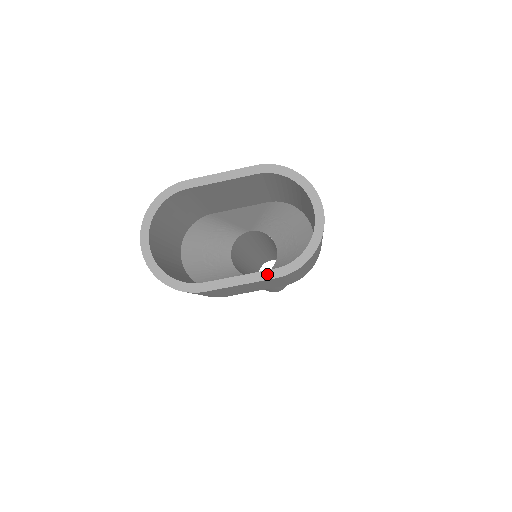
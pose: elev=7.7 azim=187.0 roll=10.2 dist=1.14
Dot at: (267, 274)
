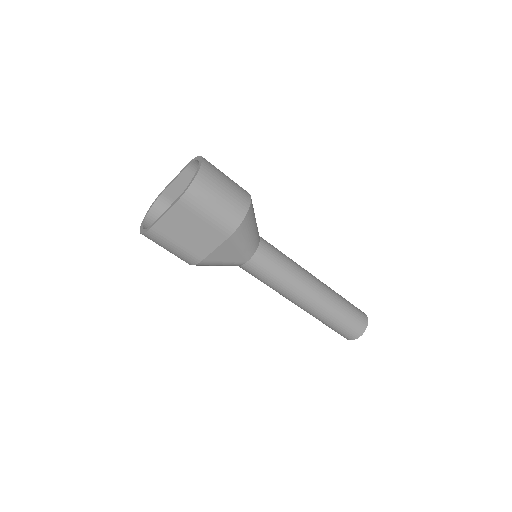
Dot at: (174, 202)
